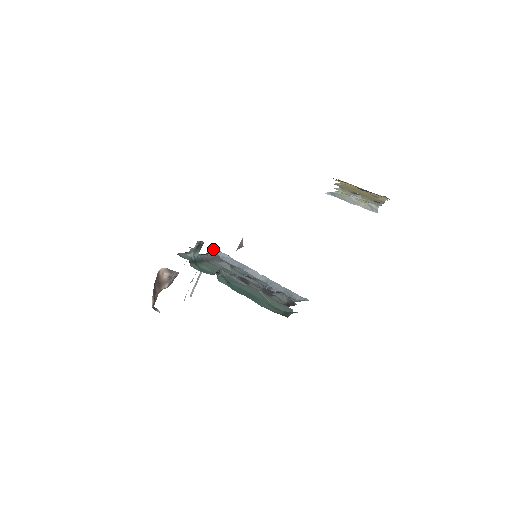
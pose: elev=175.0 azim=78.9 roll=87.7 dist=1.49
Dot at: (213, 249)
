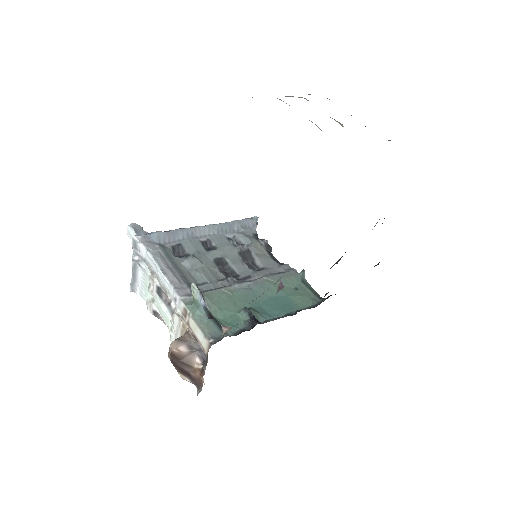
Dot at: (140, 238)
